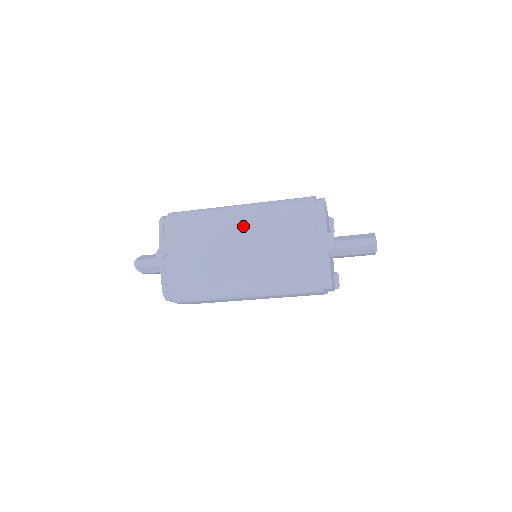
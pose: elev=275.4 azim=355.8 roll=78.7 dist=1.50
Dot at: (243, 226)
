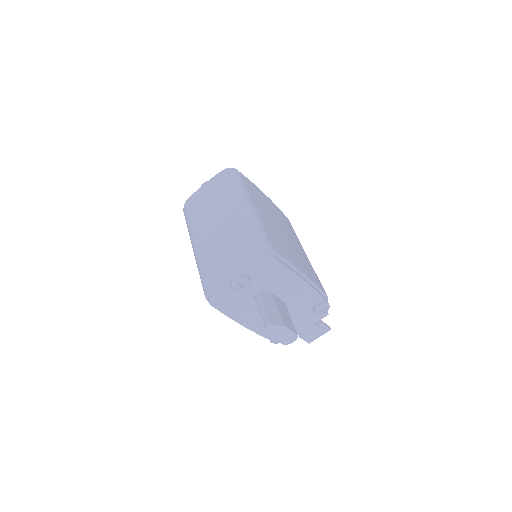
Dot at: (232, 216)
